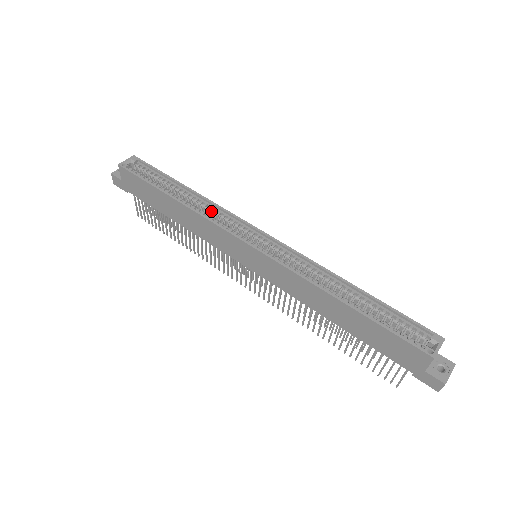
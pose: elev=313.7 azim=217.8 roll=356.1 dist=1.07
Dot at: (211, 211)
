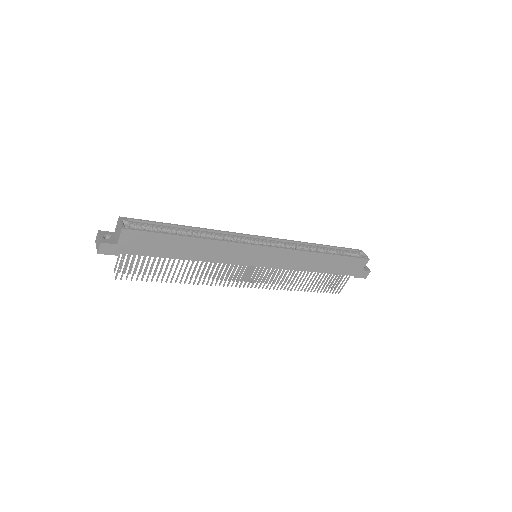
Dot at: (219, 237)
